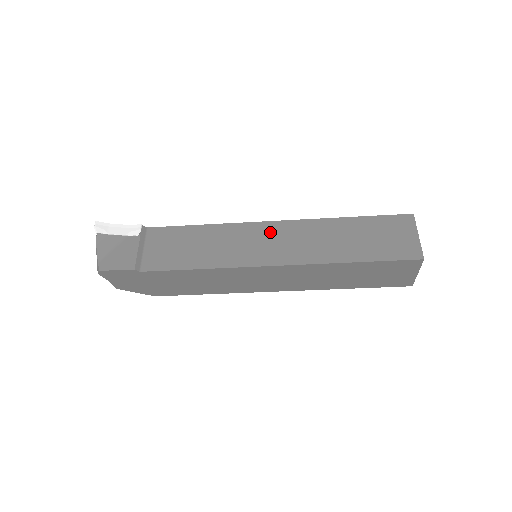
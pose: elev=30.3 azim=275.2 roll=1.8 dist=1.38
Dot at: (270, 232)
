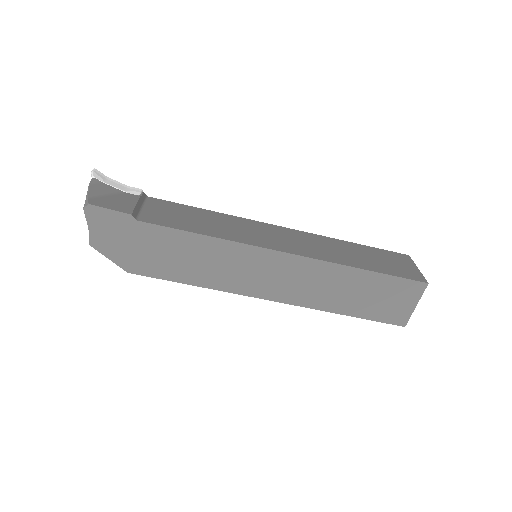
Dot at: (279, 231)
